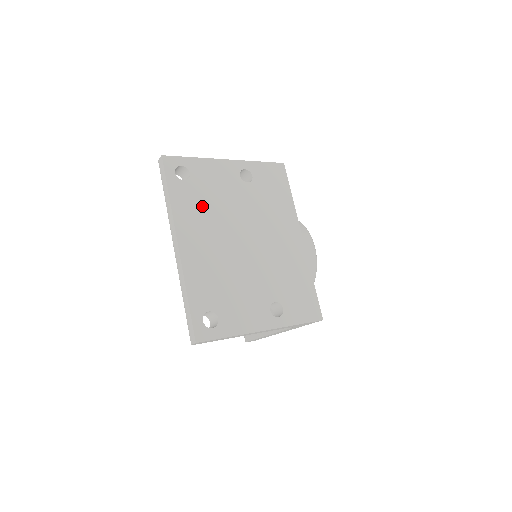
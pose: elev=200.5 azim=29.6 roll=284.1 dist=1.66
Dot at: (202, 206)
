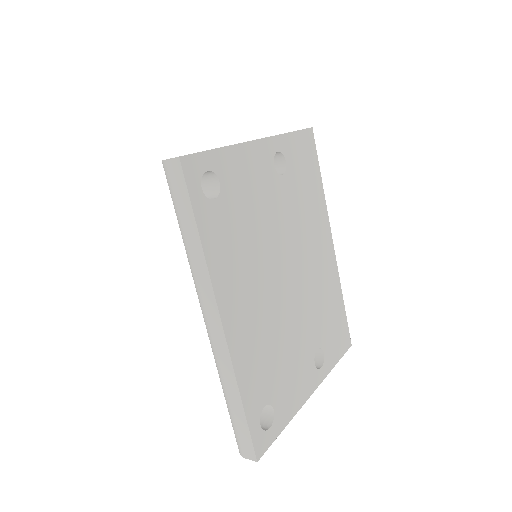
Dot at: (240, 239)
